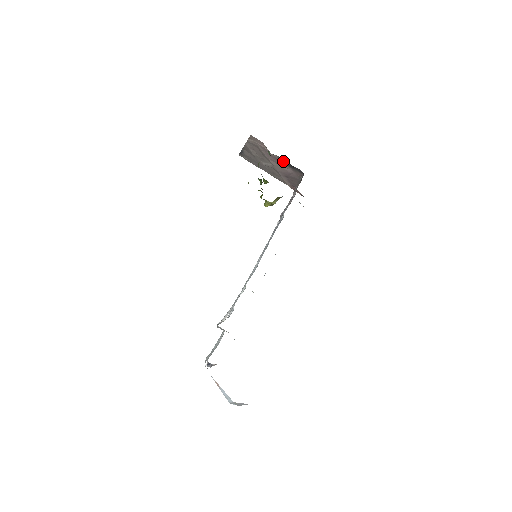
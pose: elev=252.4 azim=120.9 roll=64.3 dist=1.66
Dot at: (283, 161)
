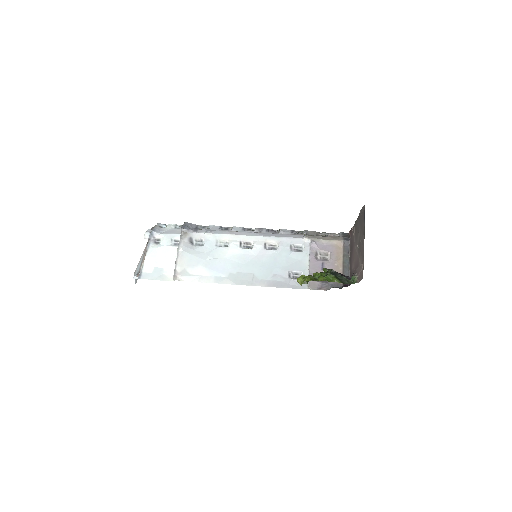
Dot at: occluded
